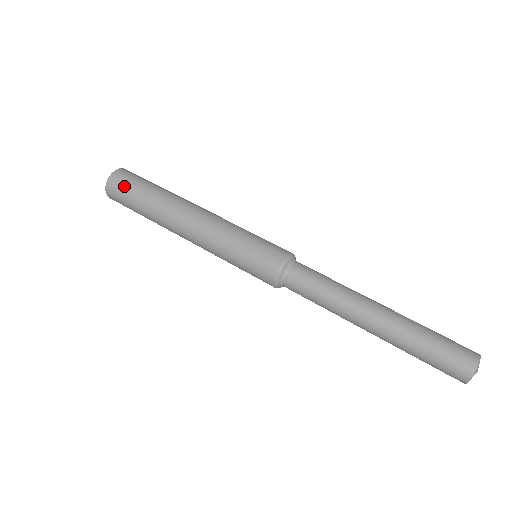
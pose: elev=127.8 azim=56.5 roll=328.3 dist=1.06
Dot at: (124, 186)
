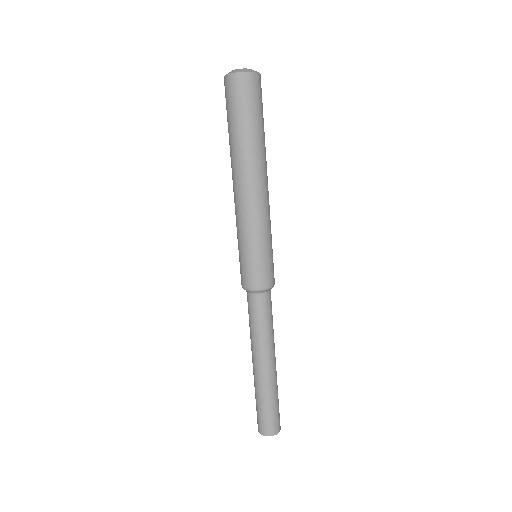
Dot at: (253, 97)
